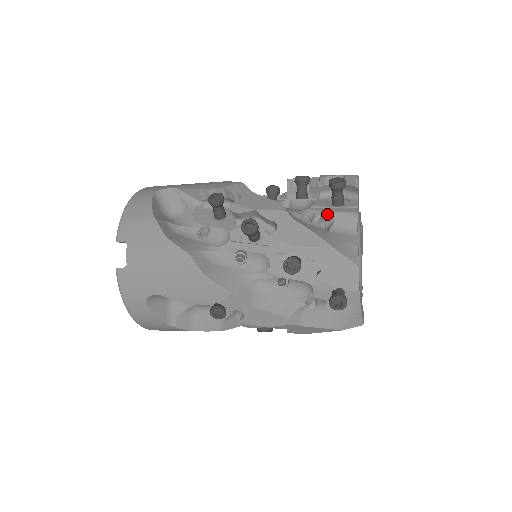
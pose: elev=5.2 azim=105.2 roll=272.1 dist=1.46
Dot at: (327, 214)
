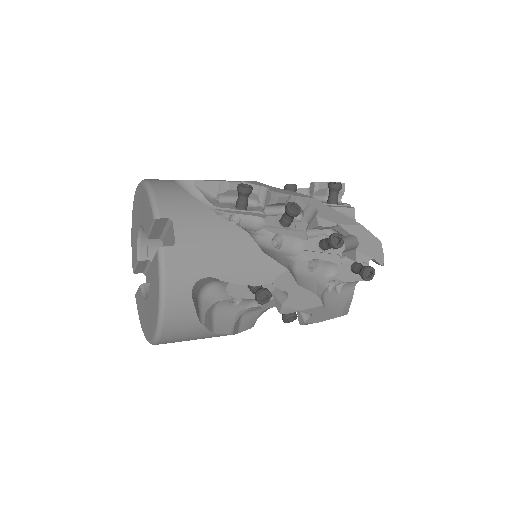
Dot at: (333, 208)
